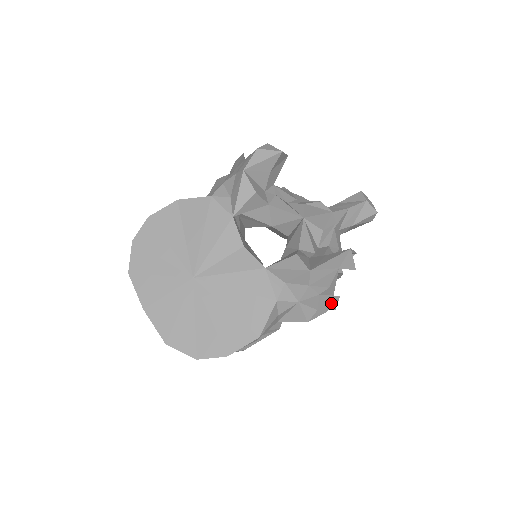
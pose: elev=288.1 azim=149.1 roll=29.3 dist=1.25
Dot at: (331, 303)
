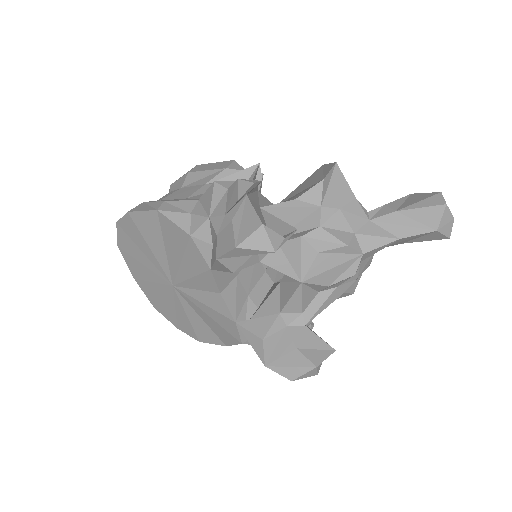
Dot at: occluded
